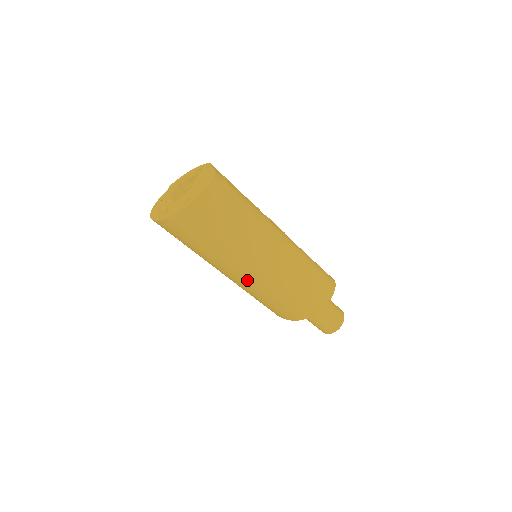
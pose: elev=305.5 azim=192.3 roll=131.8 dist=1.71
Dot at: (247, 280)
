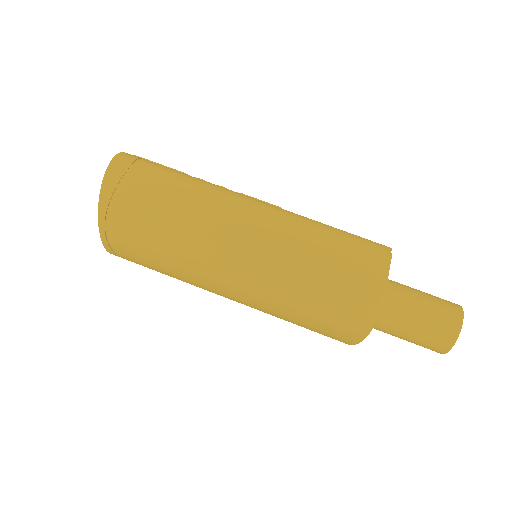
Dot at: (244, 290)
